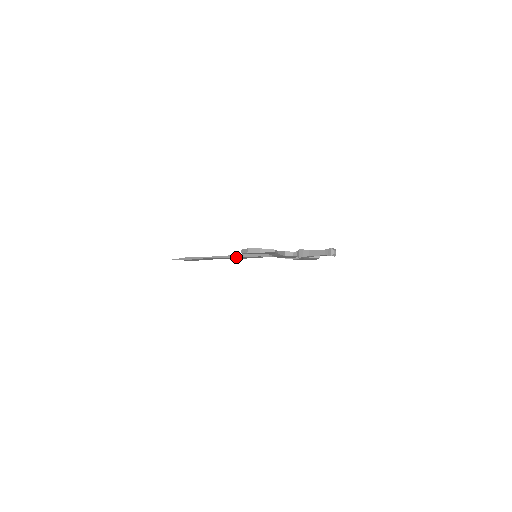
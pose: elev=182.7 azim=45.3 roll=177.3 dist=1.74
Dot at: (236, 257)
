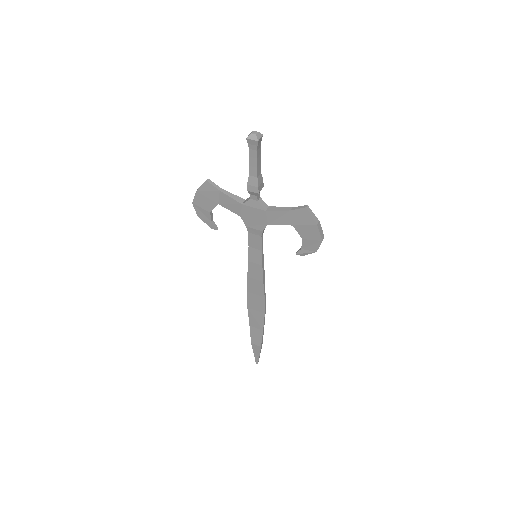
Dot at: (247, 275)
